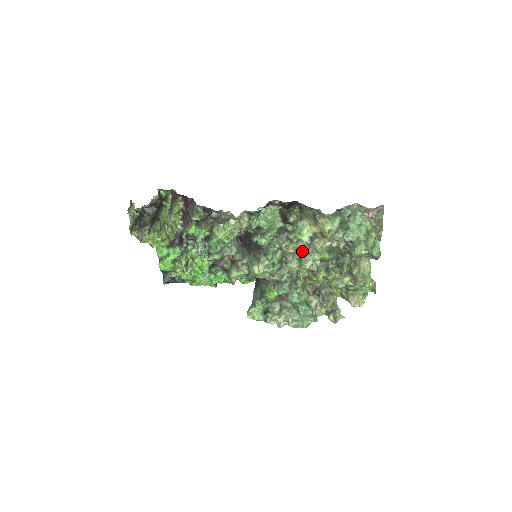
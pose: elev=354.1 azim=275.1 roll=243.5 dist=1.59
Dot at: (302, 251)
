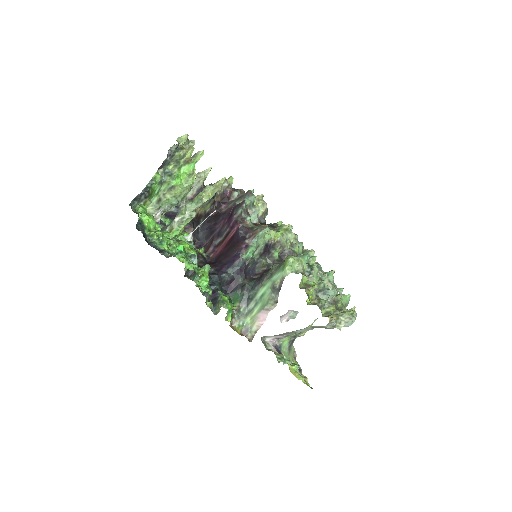
Dot at: occluded
